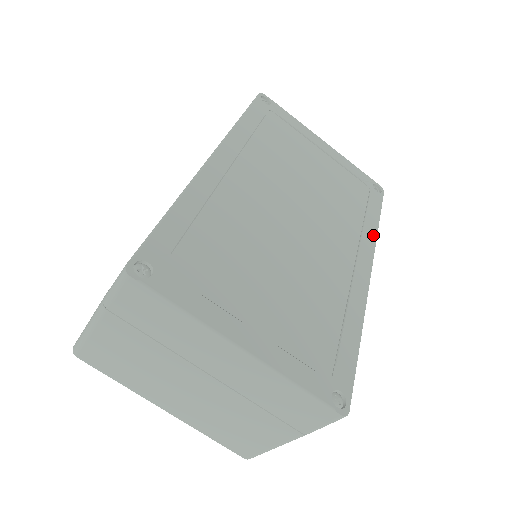
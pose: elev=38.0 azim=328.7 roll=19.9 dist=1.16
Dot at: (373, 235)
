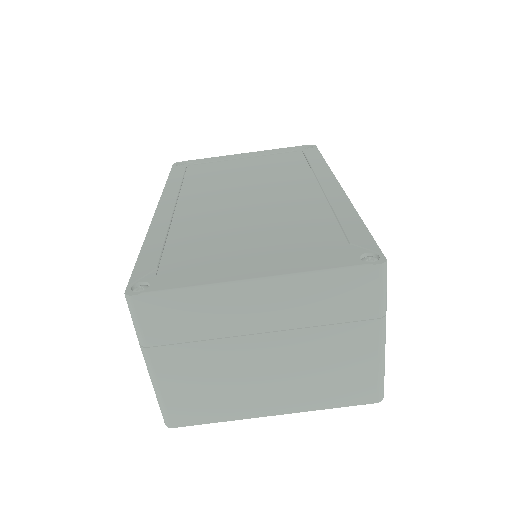
Dot at: (324, 168)
